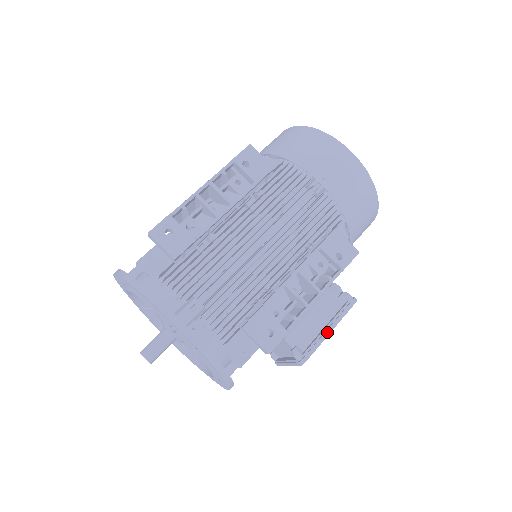
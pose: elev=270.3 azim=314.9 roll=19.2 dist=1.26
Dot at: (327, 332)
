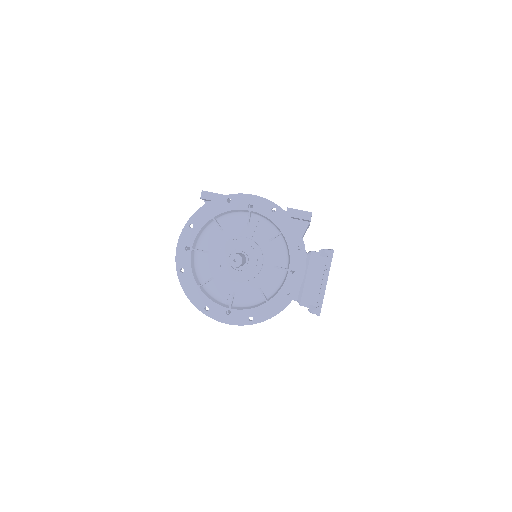
Dot at: occluded
